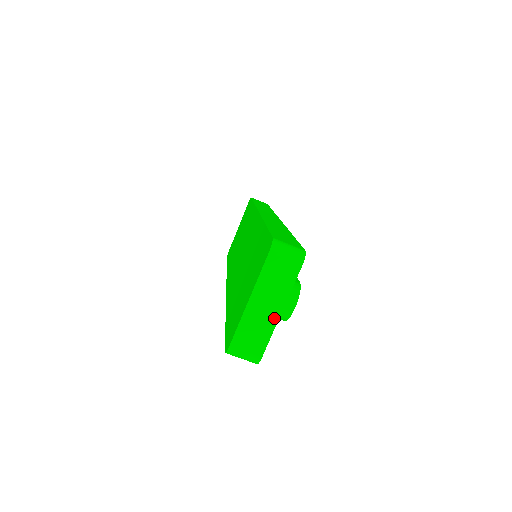
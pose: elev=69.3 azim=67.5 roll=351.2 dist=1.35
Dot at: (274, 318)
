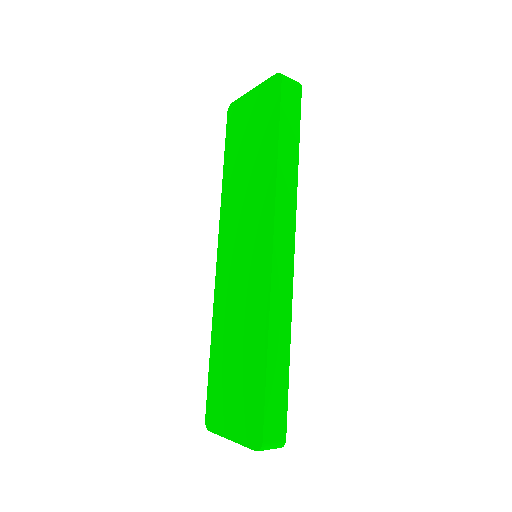
Dot at: occluded
